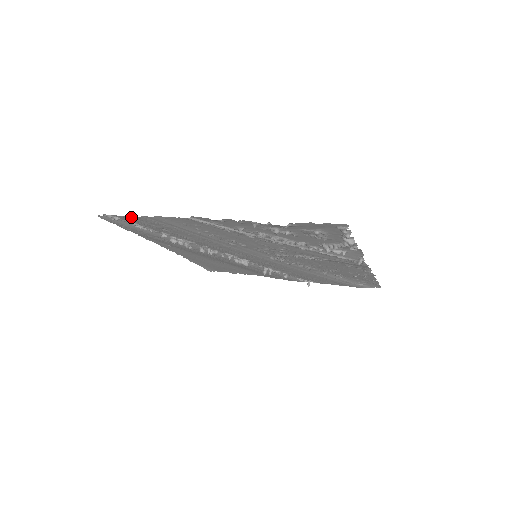
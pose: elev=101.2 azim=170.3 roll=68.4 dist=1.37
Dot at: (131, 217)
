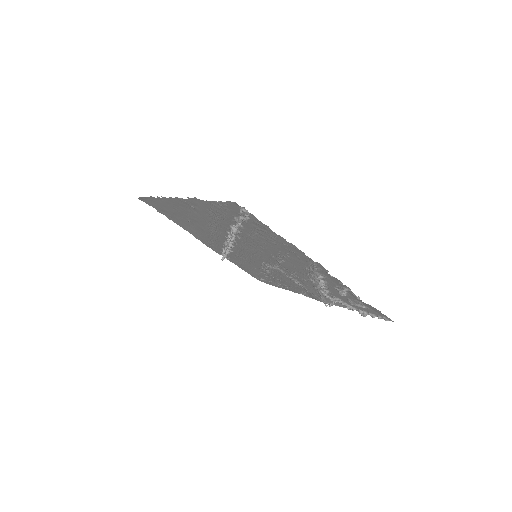
Dot at: (266, 226)
